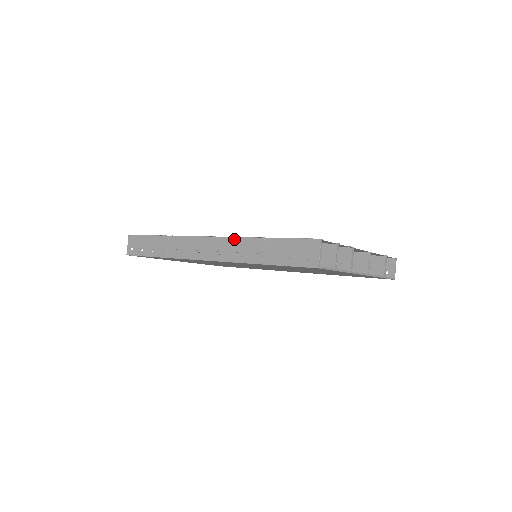
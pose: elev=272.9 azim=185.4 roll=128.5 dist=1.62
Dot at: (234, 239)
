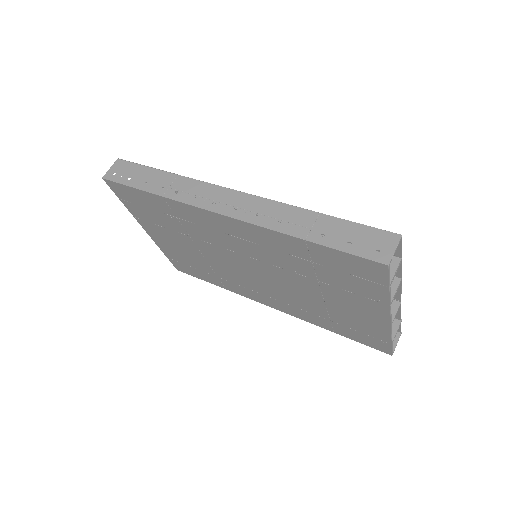
Dot at: (274, 203)
